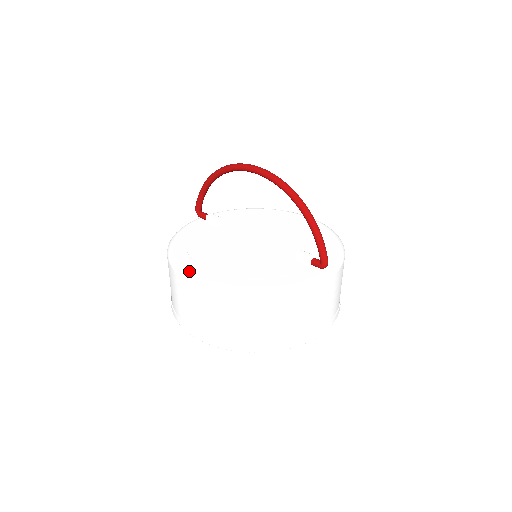
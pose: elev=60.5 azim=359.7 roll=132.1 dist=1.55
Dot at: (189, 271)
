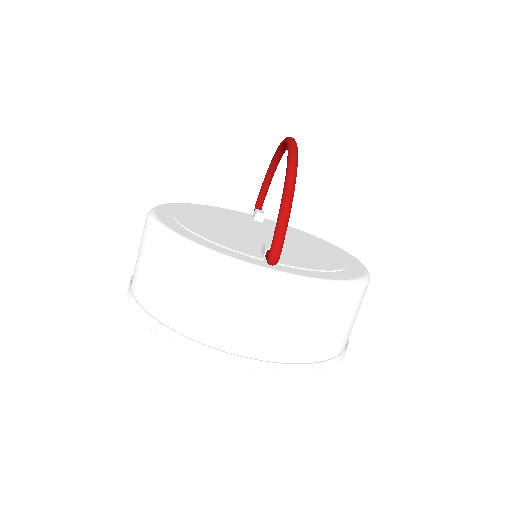
Dot at: (158, 206)
